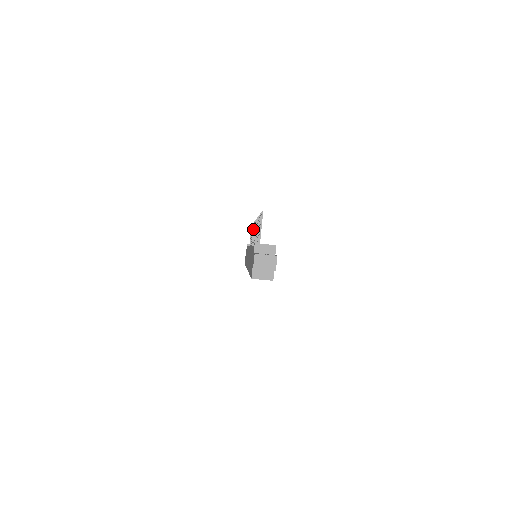
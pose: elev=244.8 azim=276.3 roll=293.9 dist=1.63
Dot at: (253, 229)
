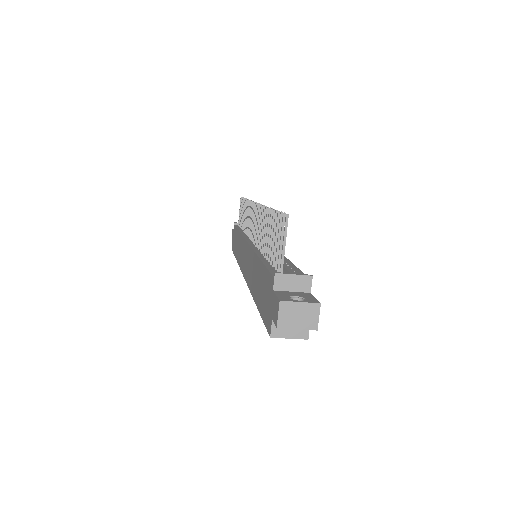
Dot at: (249, 212)
